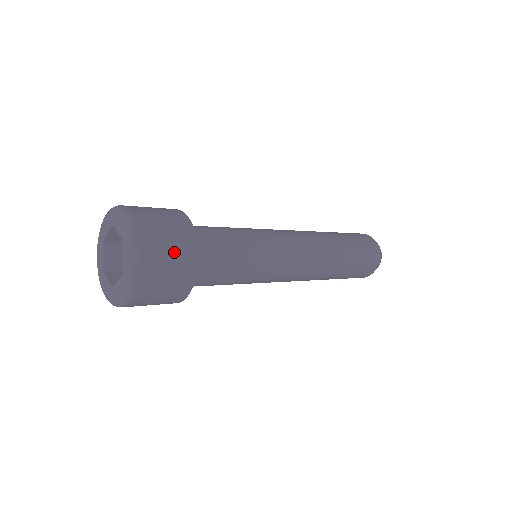
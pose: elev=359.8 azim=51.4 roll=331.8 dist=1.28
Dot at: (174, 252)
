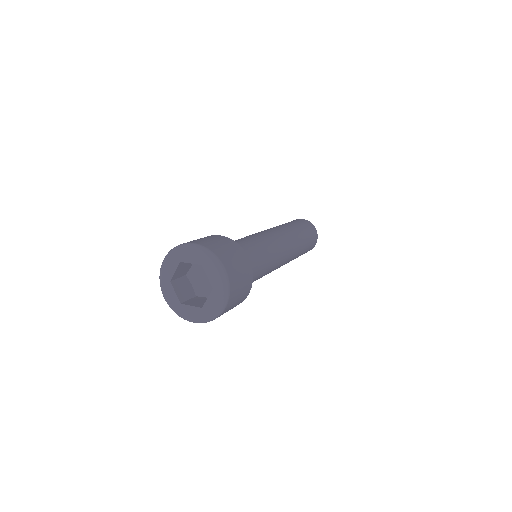
Dot at: (240, 297)
